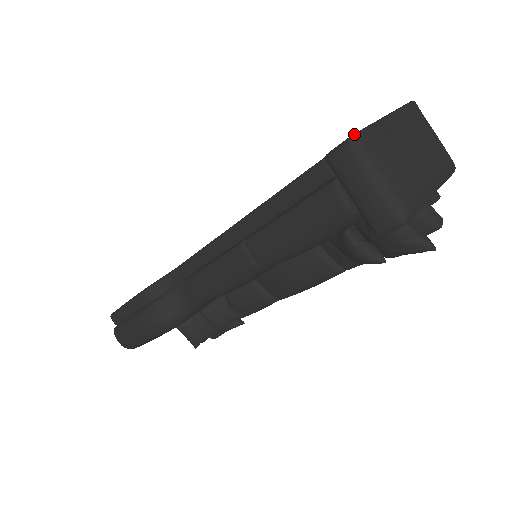
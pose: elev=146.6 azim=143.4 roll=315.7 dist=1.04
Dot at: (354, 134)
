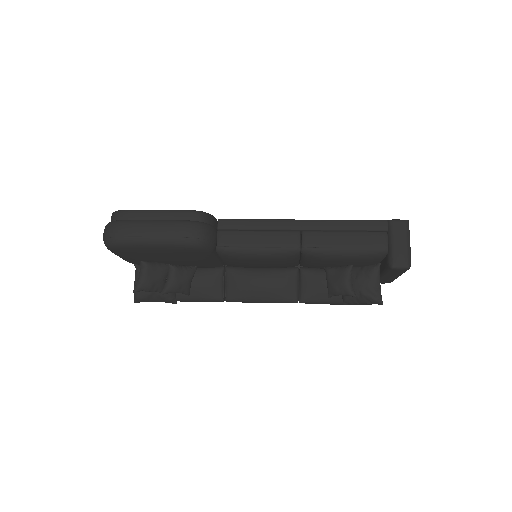
Dot at: (408, 220)
